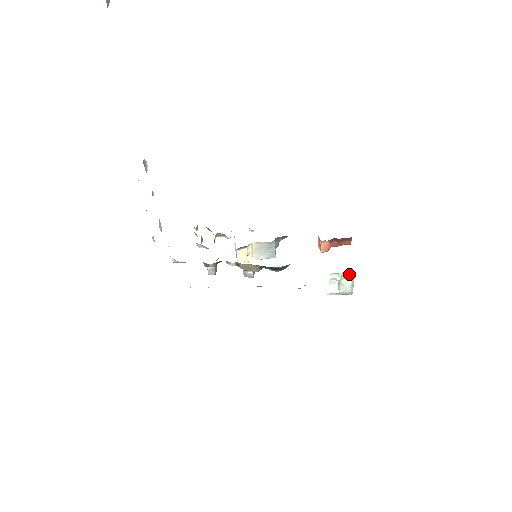
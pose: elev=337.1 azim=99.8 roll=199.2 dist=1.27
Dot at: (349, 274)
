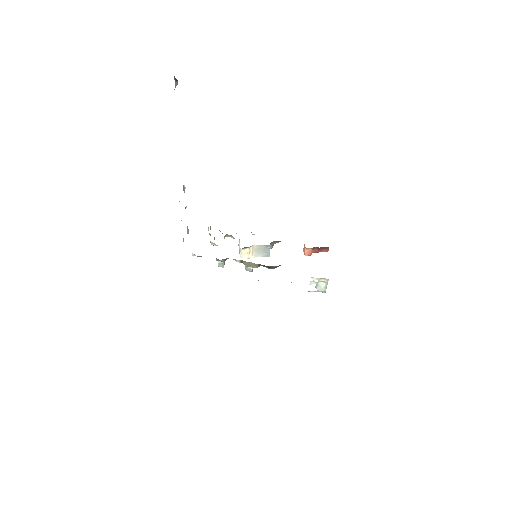
Dot at: (324, 279)
